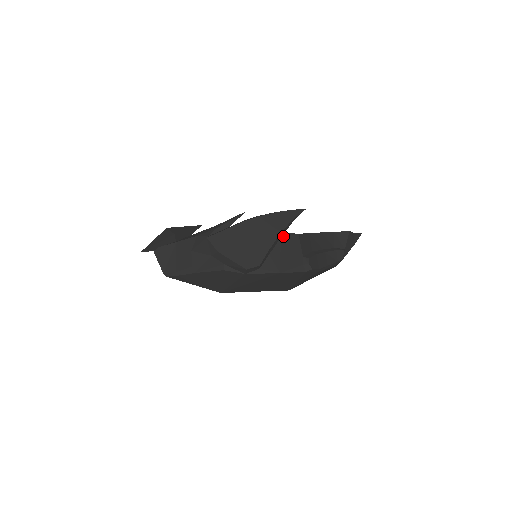
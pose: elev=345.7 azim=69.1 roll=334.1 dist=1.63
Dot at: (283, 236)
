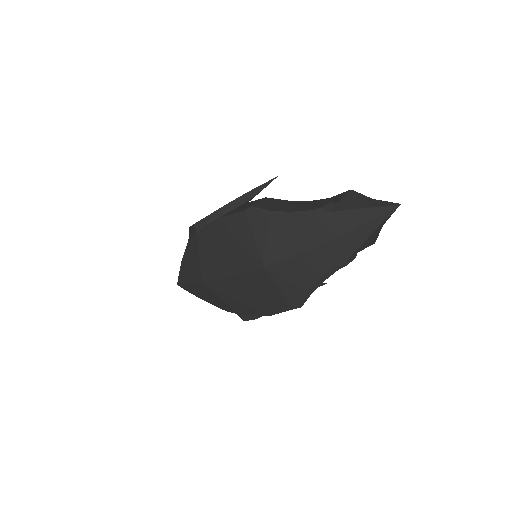
Dot at: (248, 202)
